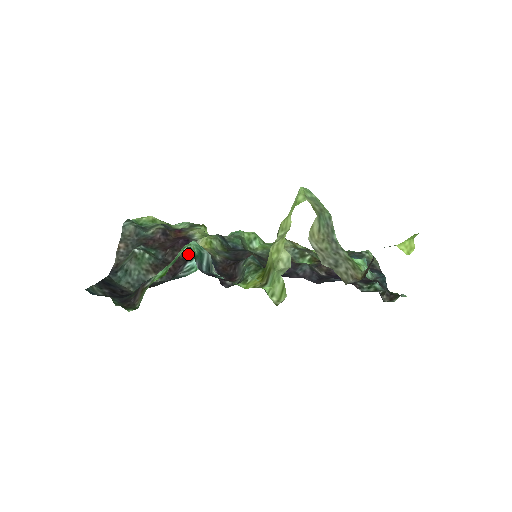
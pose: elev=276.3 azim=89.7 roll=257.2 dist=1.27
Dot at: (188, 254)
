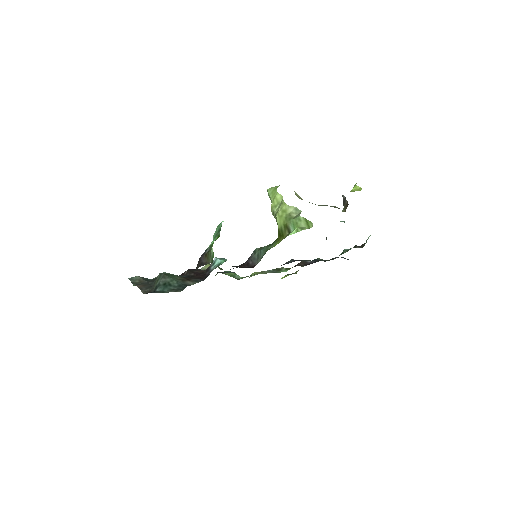
Dot at: (203, 271)
